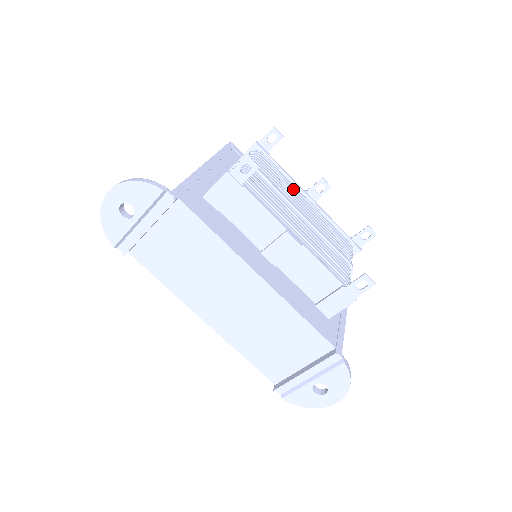
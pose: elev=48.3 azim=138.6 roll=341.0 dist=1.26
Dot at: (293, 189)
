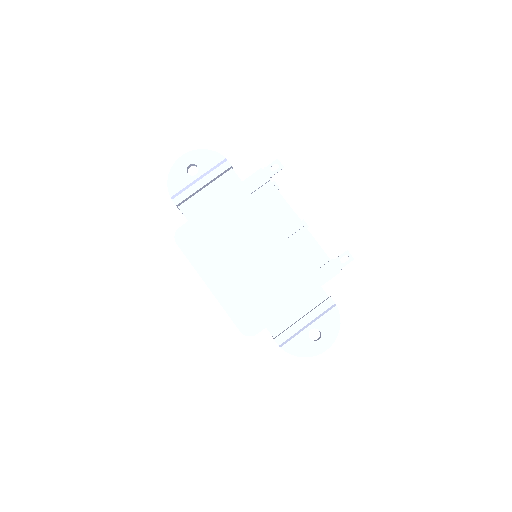
Dot at: occluded
